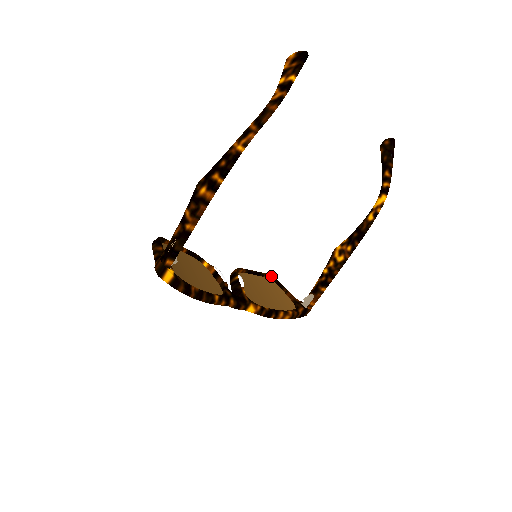
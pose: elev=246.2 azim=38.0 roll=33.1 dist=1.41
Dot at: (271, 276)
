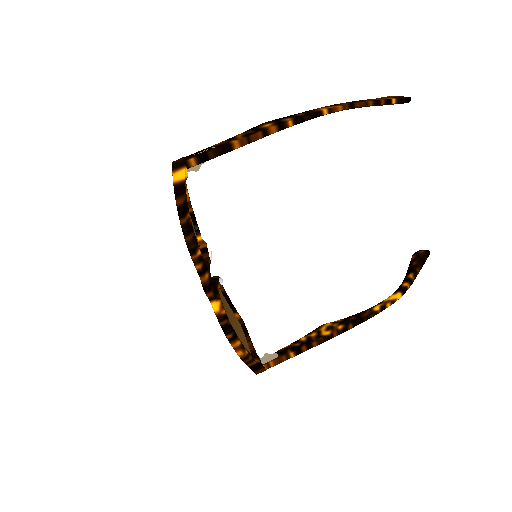
Dot at: (242, 319)
